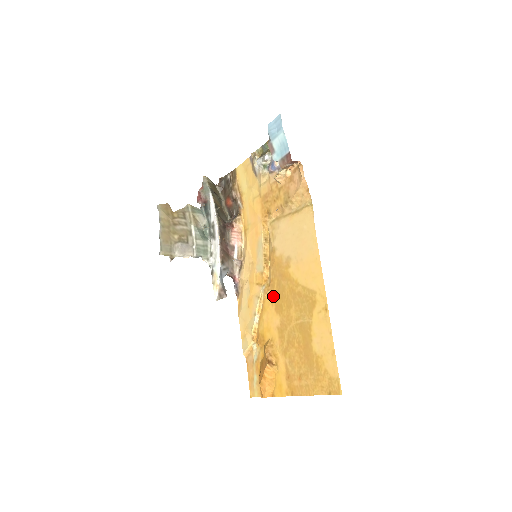
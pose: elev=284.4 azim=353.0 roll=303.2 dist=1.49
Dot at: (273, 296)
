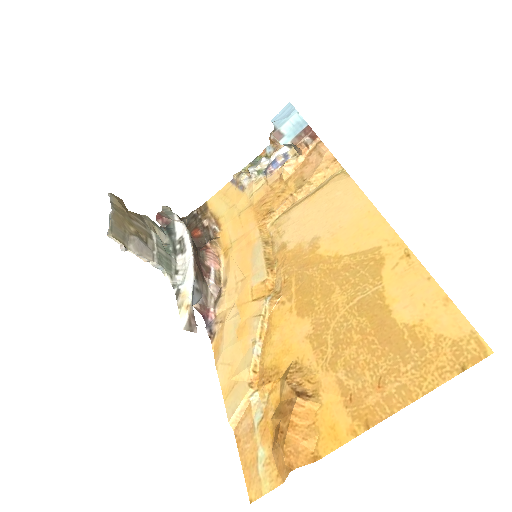
Dot at: (290, 299)
